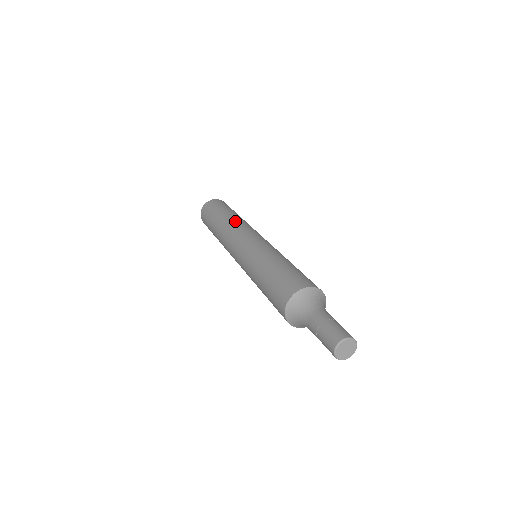
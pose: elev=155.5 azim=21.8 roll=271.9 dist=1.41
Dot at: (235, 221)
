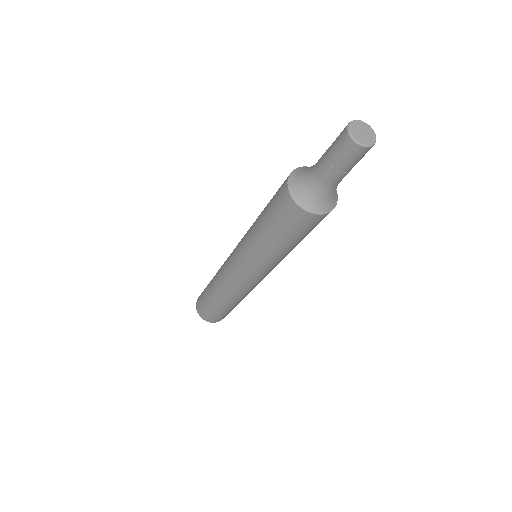
Dot at: (221, 266)
